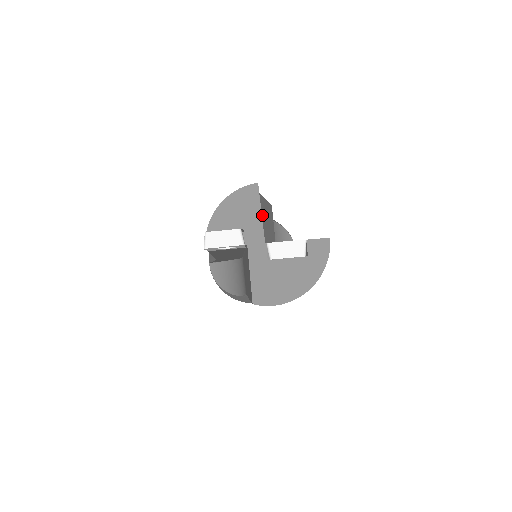
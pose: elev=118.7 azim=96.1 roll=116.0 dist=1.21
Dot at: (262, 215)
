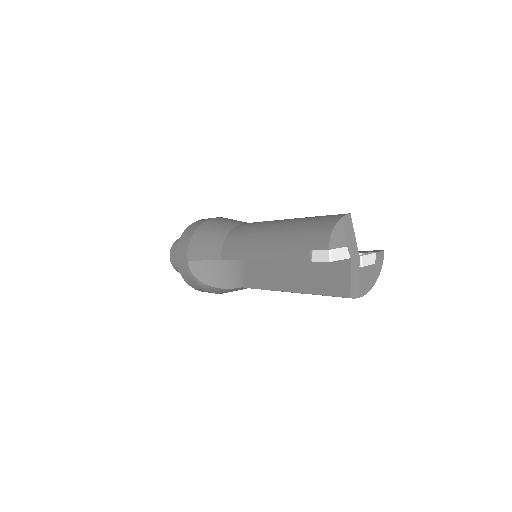
Dot at: occluded
